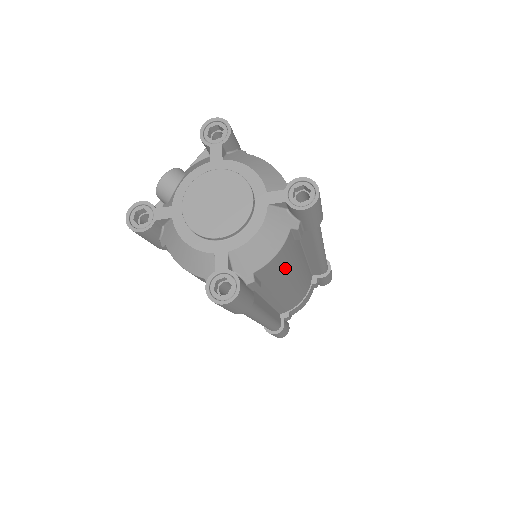
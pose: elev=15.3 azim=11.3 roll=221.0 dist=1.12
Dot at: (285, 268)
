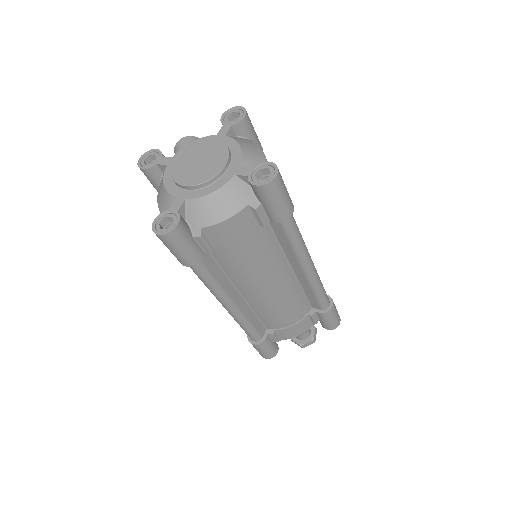
Dot at: (248, 252)
